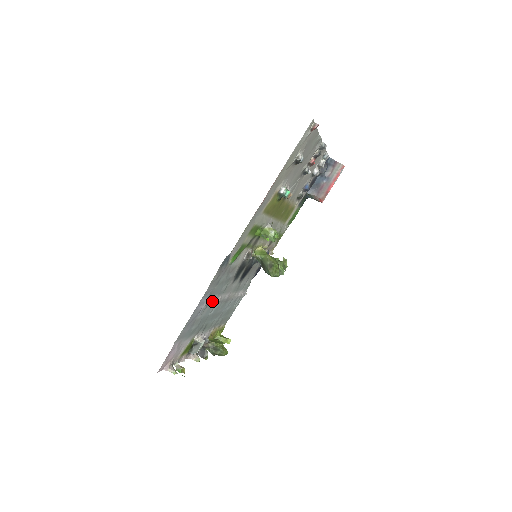
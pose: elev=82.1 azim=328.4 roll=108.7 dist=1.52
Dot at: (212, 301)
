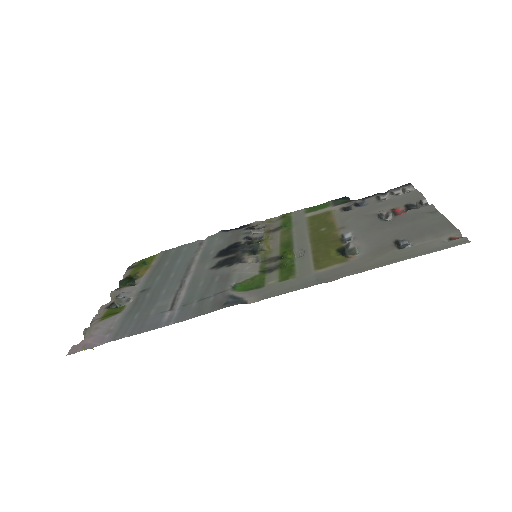
Dot at: (178, 299)
